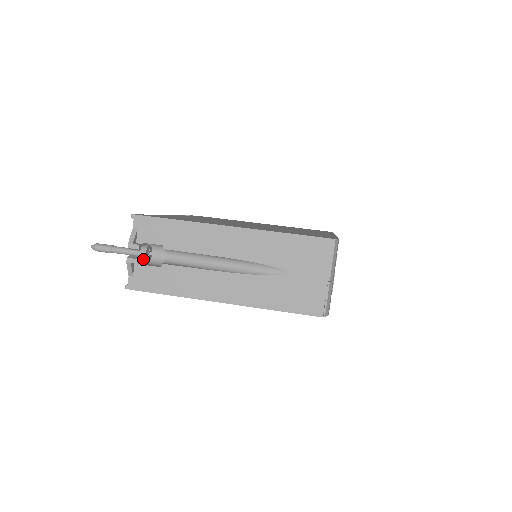
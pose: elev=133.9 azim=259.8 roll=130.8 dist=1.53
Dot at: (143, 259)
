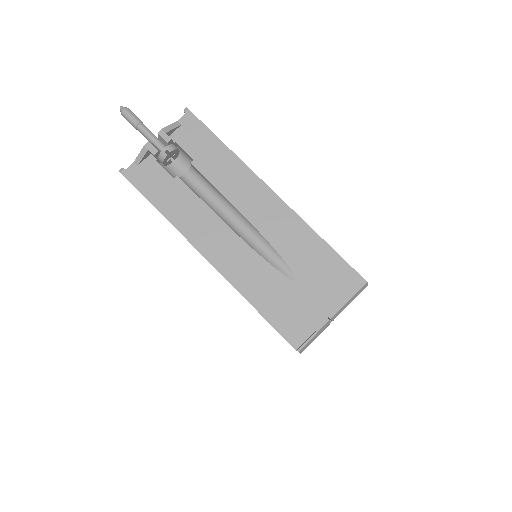
Dot at: (163, 156)
